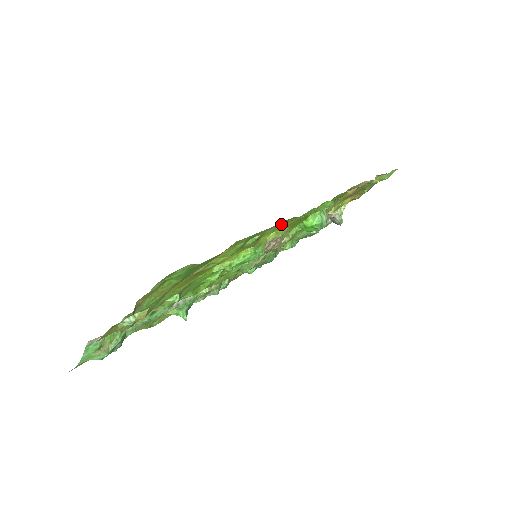
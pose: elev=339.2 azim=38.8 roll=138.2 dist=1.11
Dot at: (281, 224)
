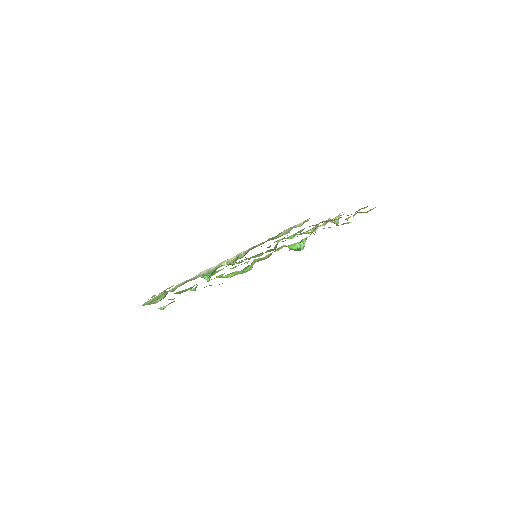
Dot at: occluded
